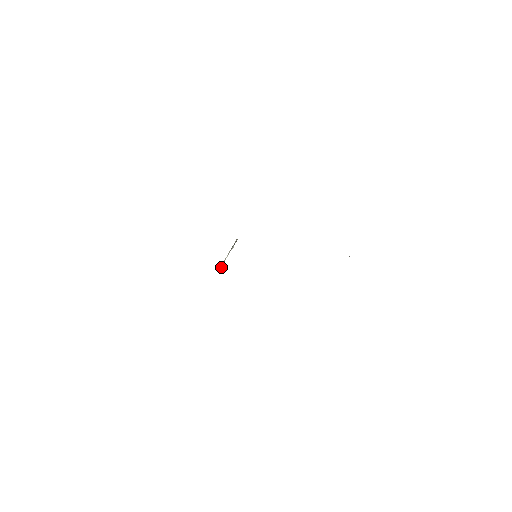
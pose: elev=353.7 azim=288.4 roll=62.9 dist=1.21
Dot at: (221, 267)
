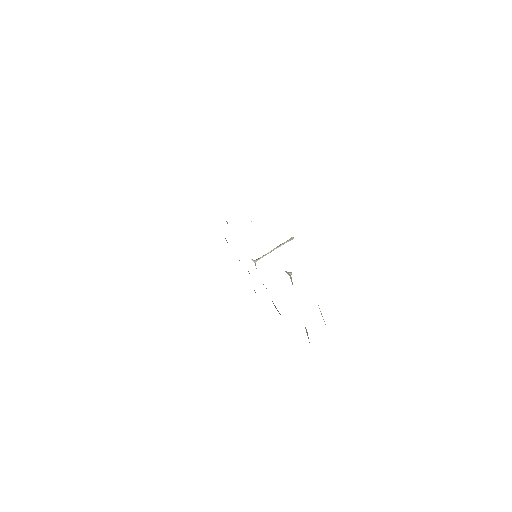
Dot at: (253, 260)
